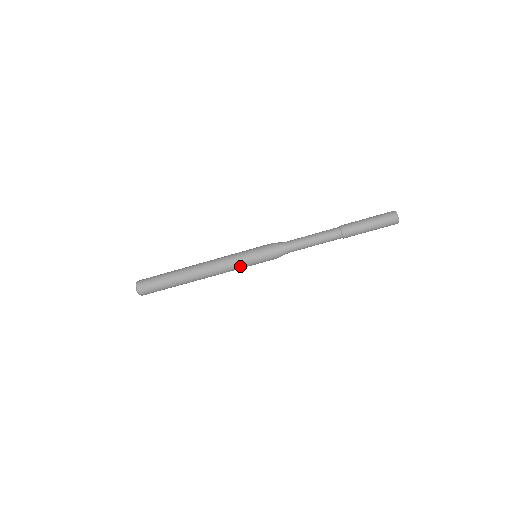
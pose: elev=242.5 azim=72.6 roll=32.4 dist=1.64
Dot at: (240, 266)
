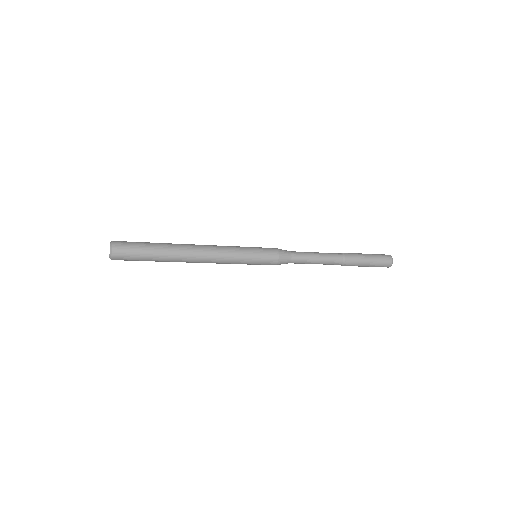
Dot at: (238, 263)
